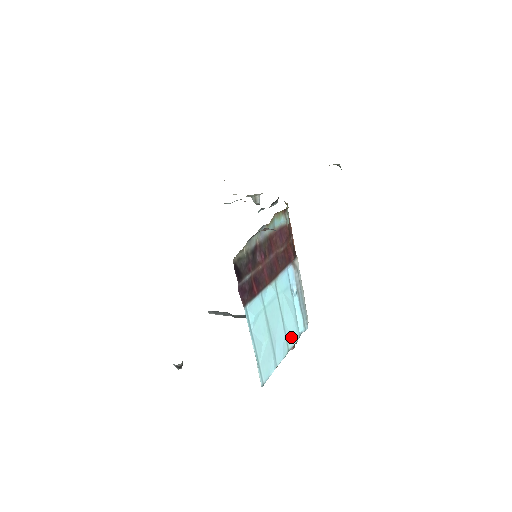
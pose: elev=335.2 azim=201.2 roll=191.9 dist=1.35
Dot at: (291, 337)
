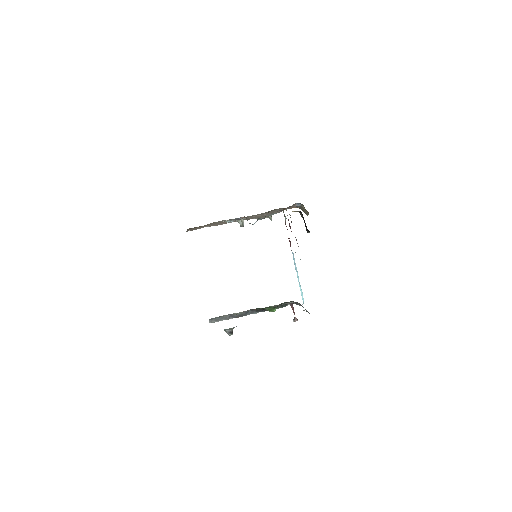
Dot at: occluded
